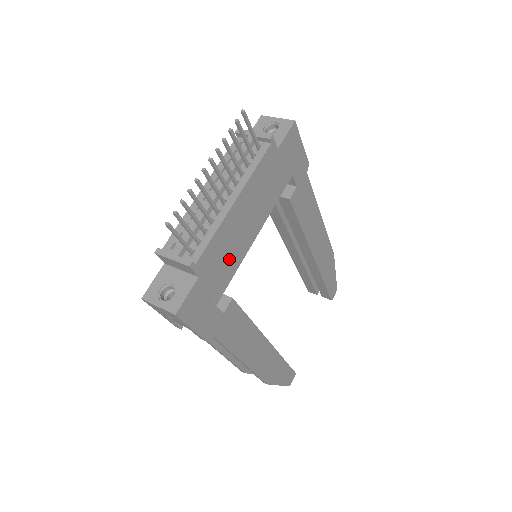
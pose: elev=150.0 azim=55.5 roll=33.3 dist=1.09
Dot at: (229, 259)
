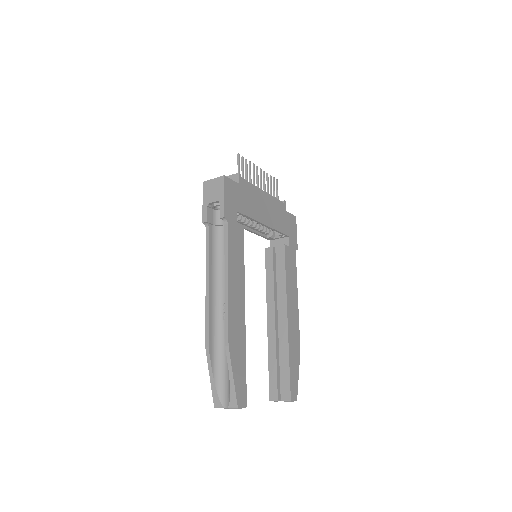
Dot at: (251, 206)
